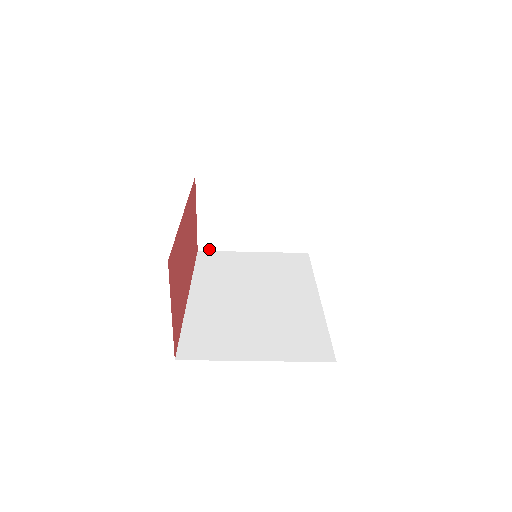
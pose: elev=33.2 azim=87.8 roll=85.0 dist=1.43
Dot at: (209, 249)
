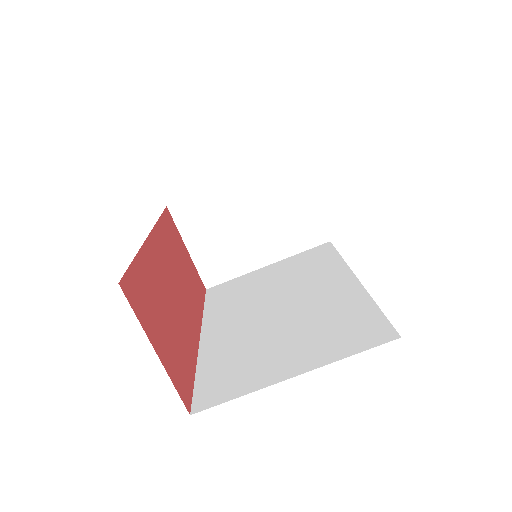
Dot at: (218, 283)
